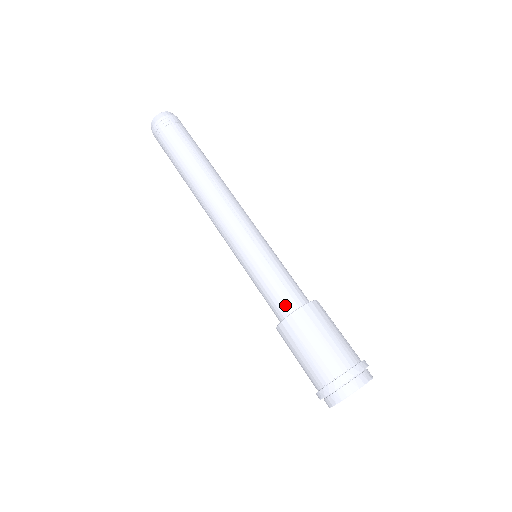
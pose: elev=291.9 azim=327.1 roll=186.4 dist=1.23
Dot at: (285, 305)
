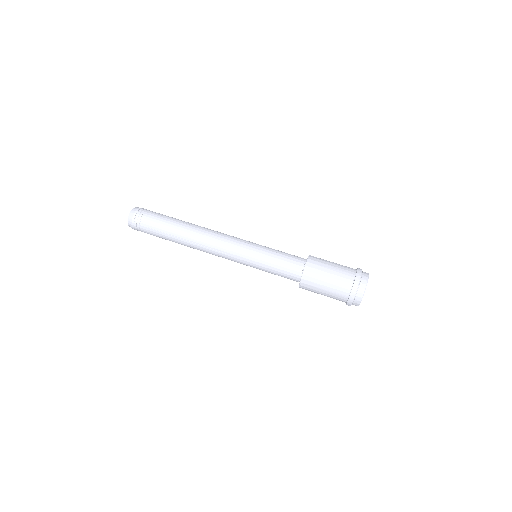
Dot at: (297, 265)
